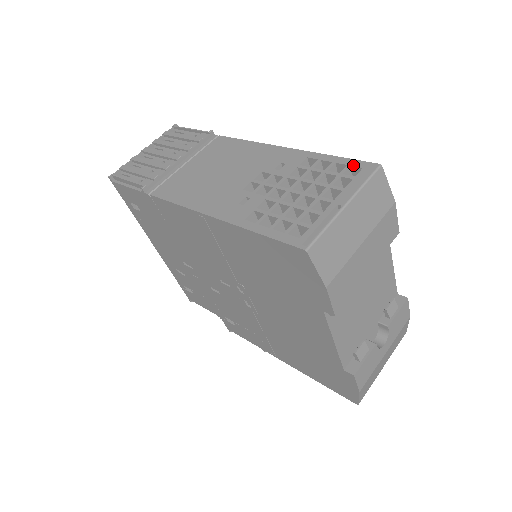
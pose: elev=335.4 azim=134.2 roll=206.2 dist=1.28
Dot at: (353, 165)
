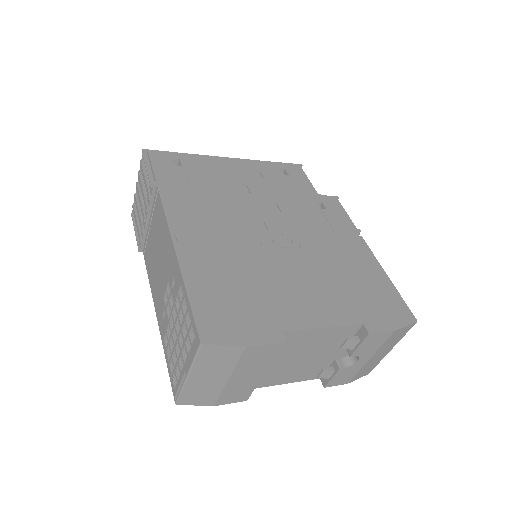
Dot at: (192, 327)
